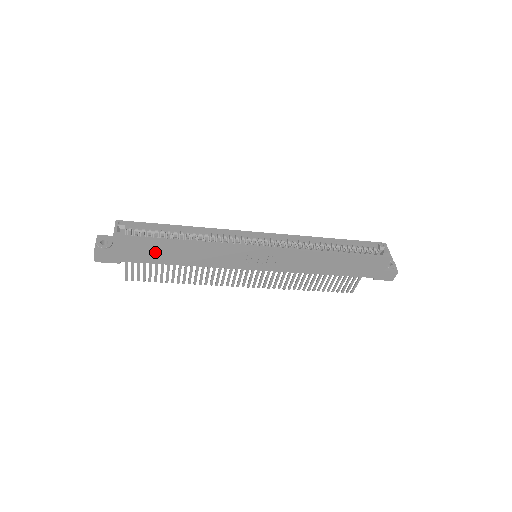
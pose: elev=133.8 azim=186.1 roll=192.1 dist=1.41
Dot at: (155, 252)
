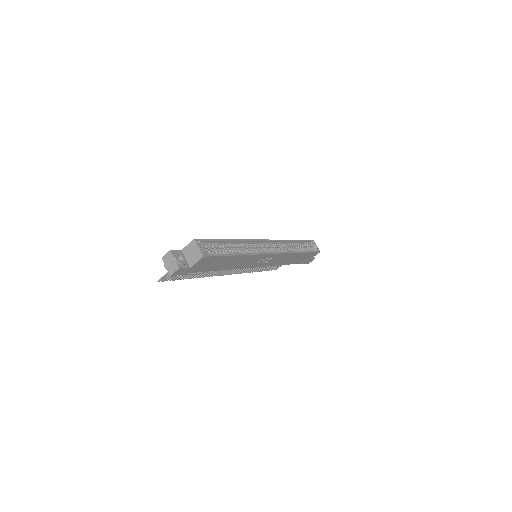
Dot at: (216, 264)
